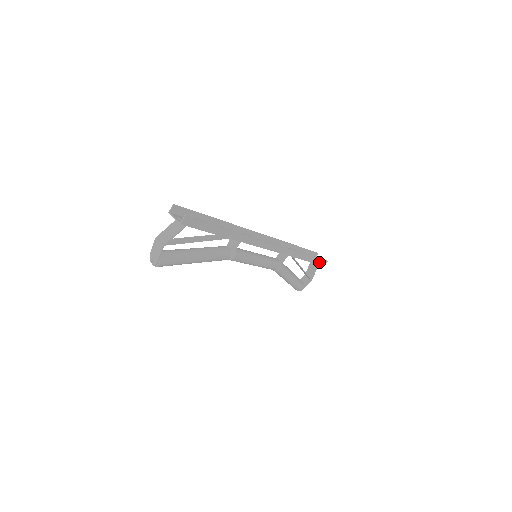
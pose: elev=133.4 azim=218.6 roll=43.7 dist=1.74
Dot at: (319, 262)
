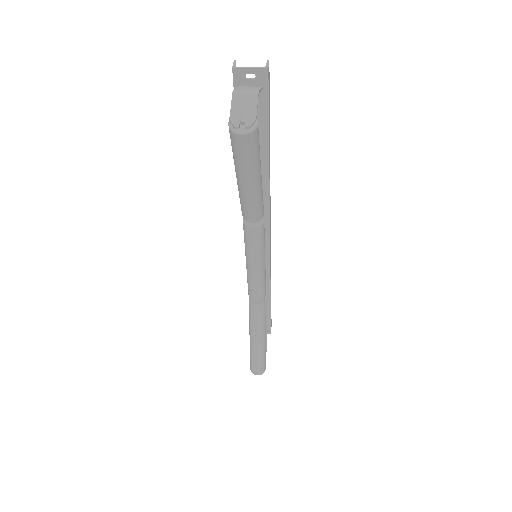
Dot at: (270, 321)
